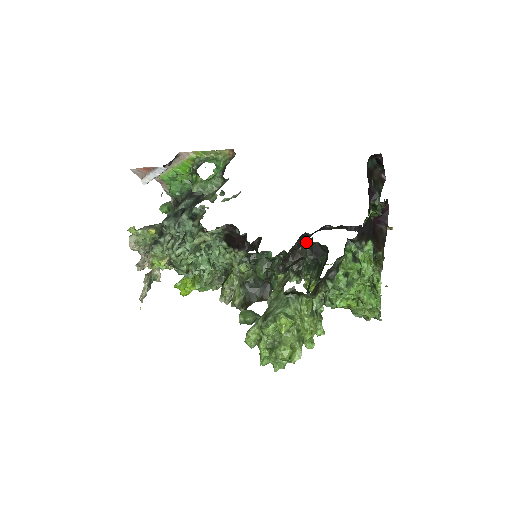
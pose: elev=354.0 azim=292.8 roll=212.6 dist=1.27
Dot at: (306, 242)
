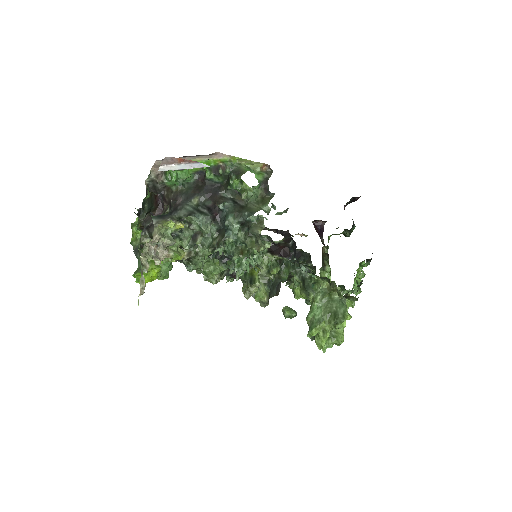
Dot at: occluded
